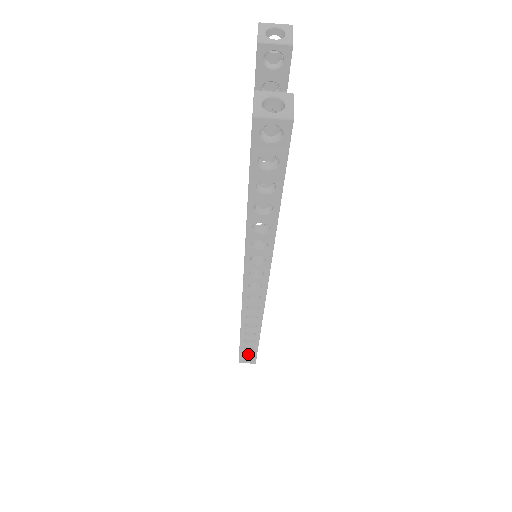
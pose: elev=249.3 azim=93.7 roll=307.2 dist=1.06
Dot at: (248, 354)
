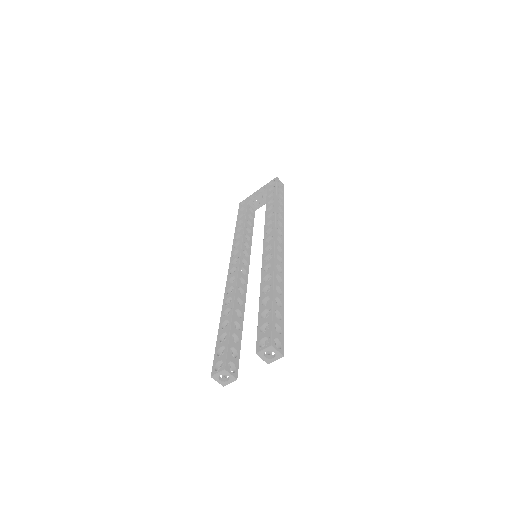
Dot at: occluded
